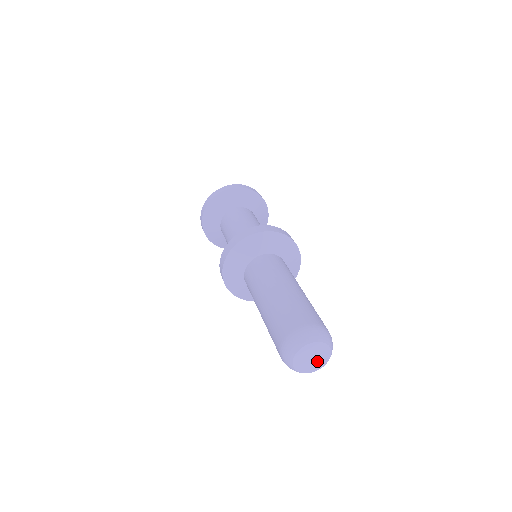
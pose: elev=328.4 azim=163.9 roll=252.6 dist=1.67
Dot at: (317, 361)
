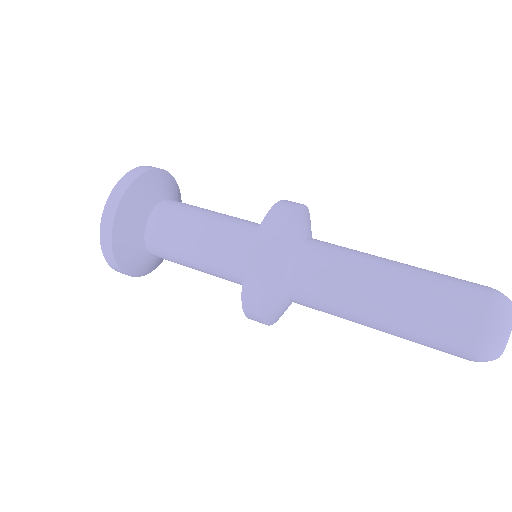
Dot at: occluded
